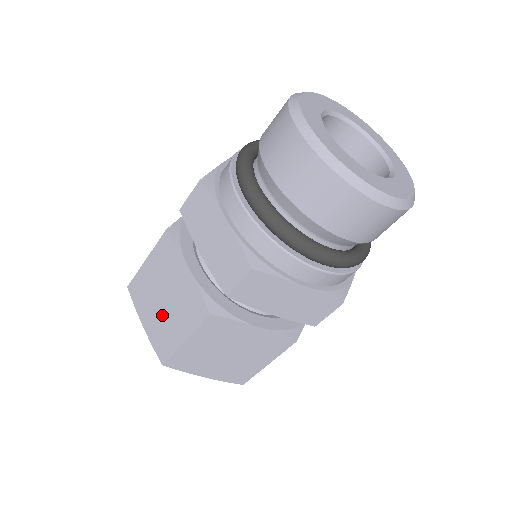
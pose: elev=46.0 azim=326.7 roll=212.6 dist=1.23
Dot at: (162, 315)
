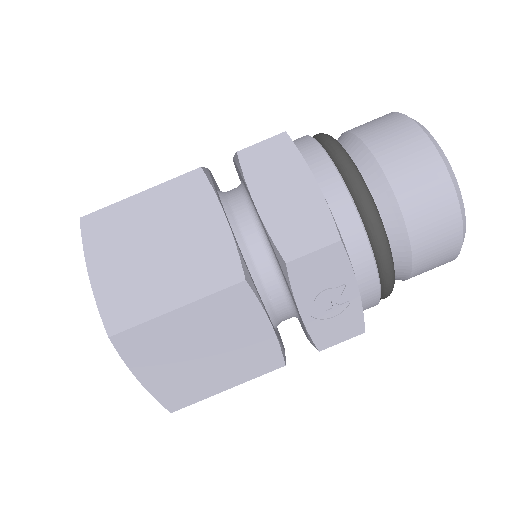
Dot at: occluded
